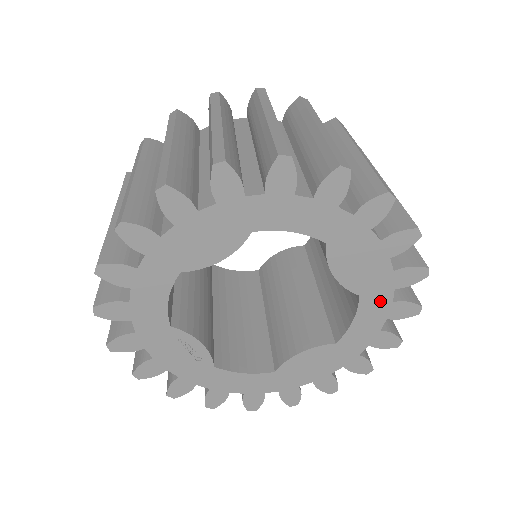
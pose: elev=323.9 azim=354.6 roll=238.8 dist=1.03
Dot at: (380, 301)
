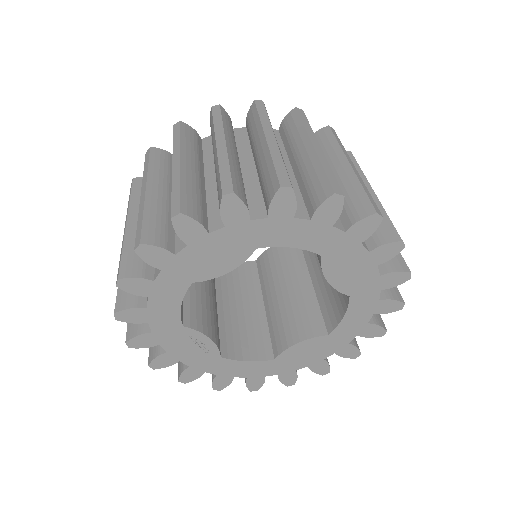
Dot at: (368, 300)
